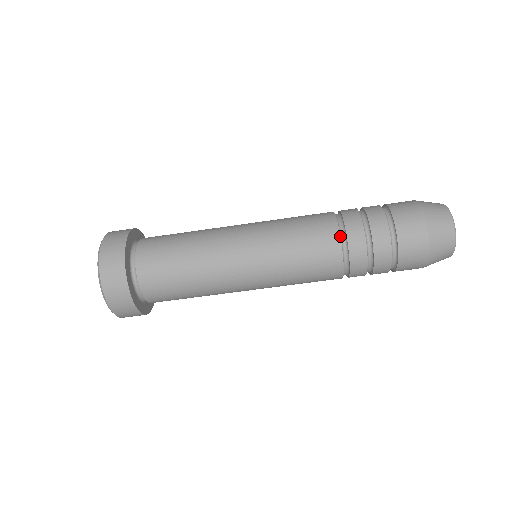
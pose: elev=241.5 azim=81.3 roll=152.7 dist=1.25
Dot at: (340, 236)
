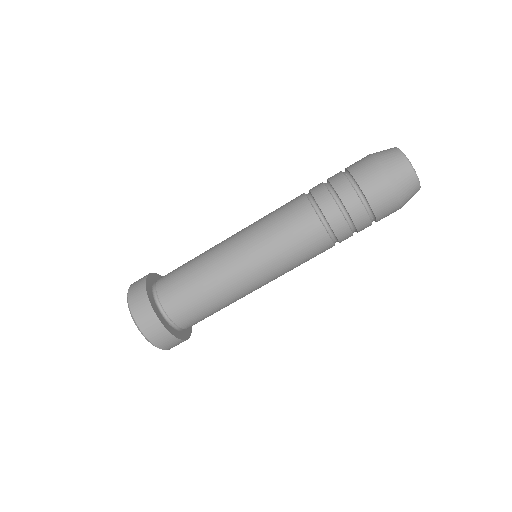
Dot at: (306, 196)
